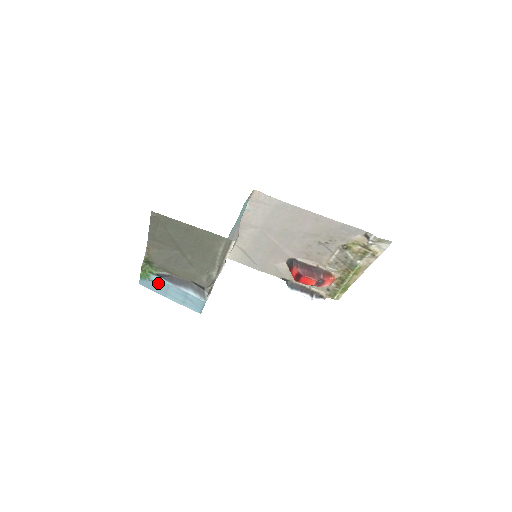
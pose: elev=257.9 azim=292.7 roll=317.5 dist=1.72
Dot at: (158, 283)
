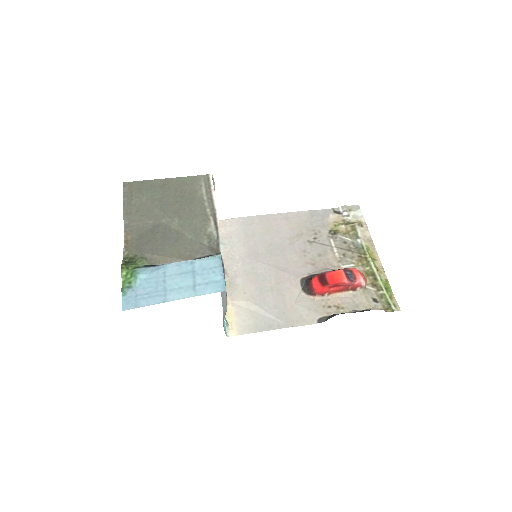
Dot at: (149, 279)
